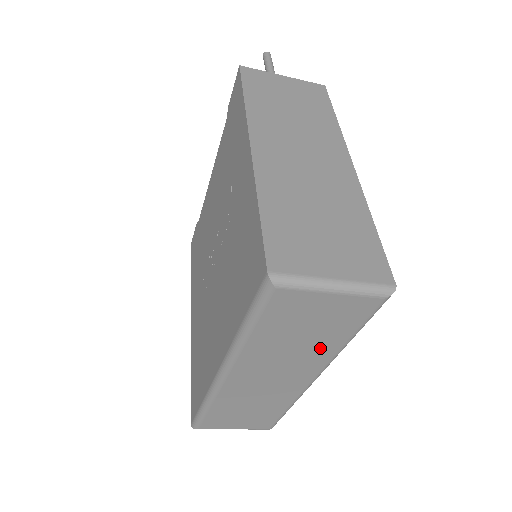
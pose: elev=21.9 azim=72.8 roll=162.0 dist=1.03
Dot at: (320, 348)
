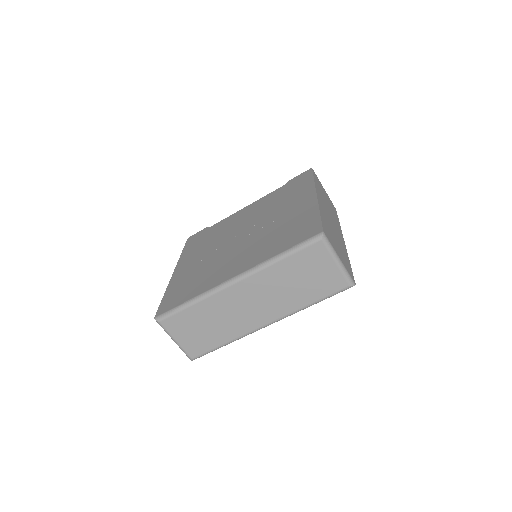
Dot at: (295, 299)
